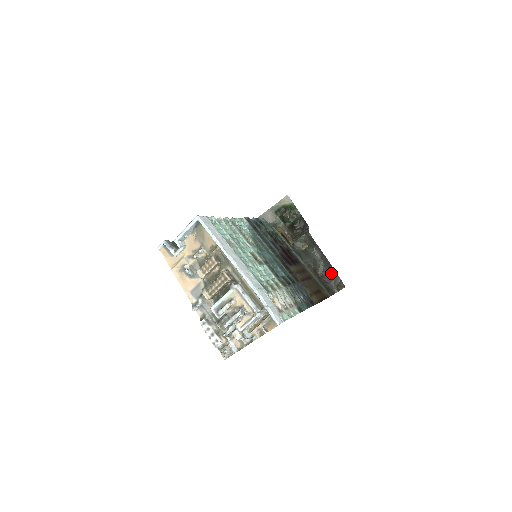
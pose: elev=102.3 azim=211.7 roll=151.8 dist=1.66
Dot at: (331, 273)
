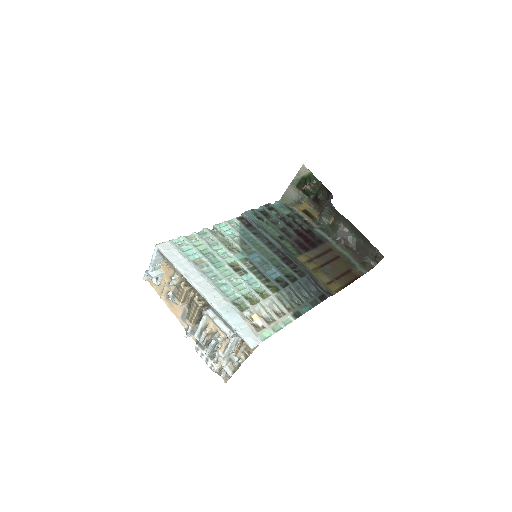
Dot at: (365, 244)
